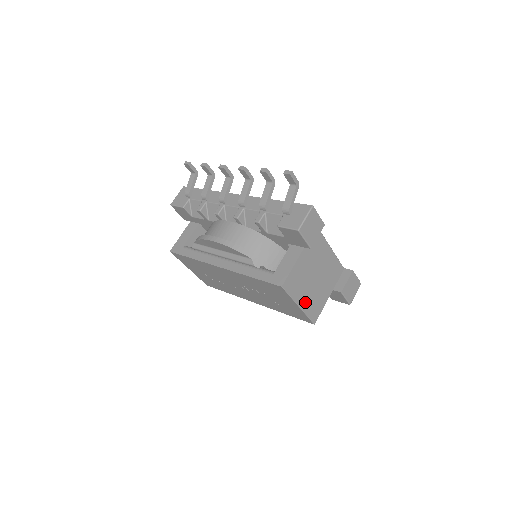
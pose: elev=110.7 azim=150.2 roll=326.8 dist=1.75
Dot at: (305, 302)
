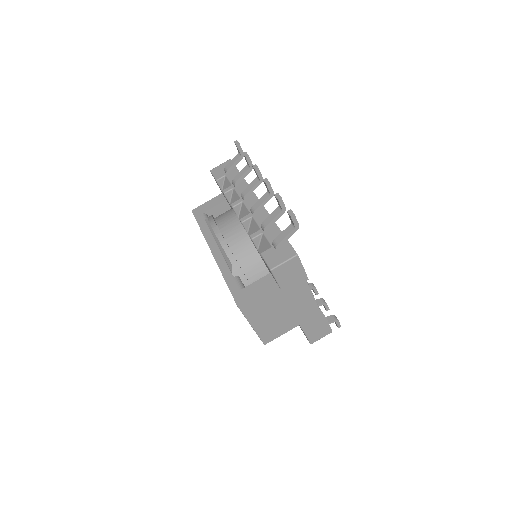
Dot at: (261, 325)
